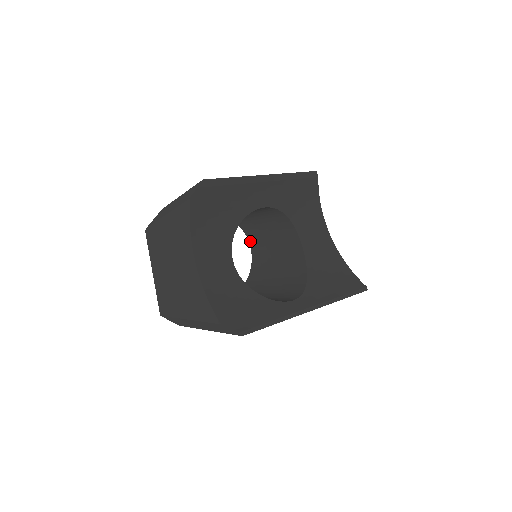
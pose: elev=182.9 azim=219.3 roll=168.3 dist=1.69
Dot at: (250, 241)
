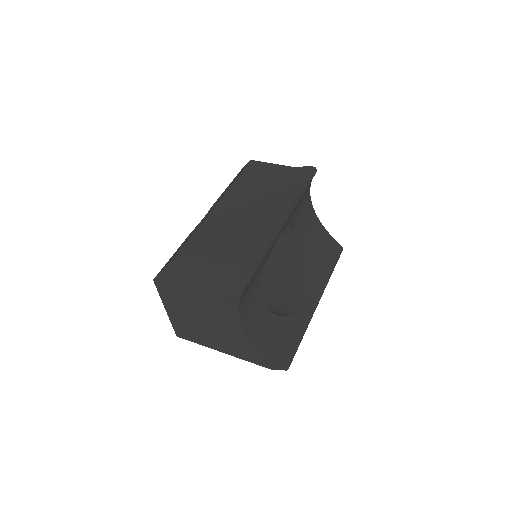
Dot at: occluded
